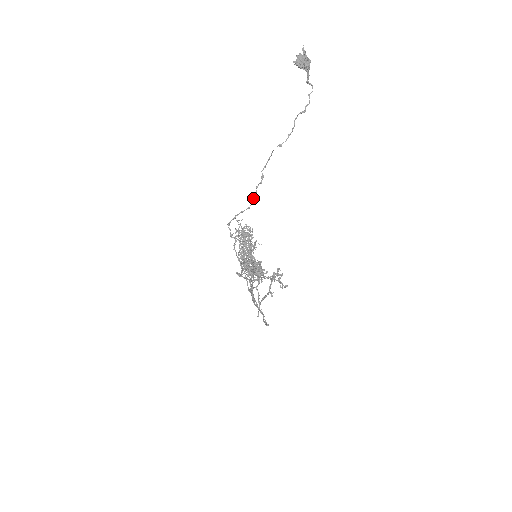
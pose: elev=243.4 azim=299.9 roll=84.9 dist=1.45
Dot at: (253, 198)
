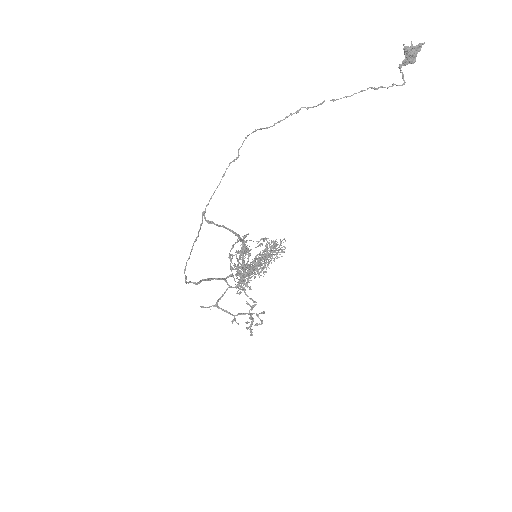
Dot at: (276, 123)
